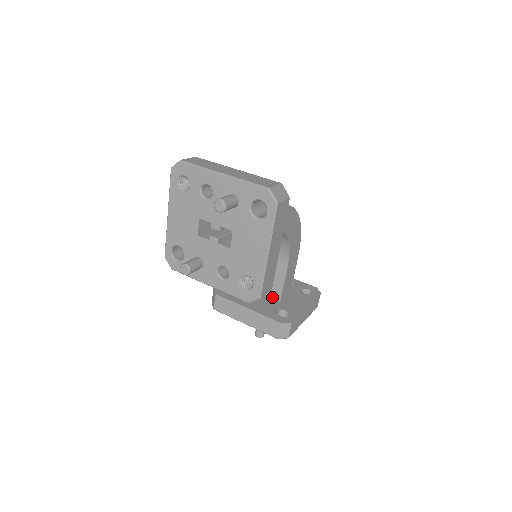
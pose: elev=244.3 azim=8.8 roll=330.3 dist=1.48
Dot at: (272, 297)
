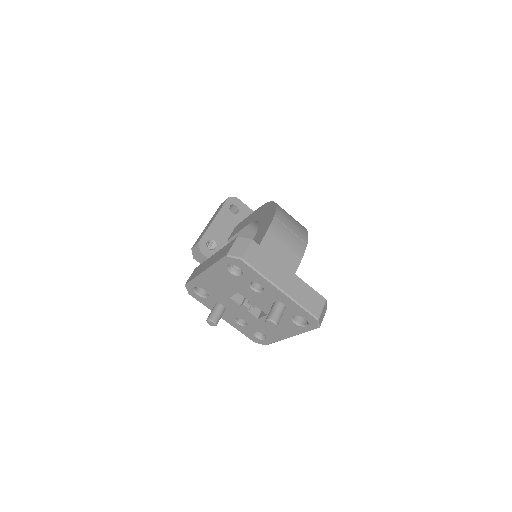
Dot at: occluded
